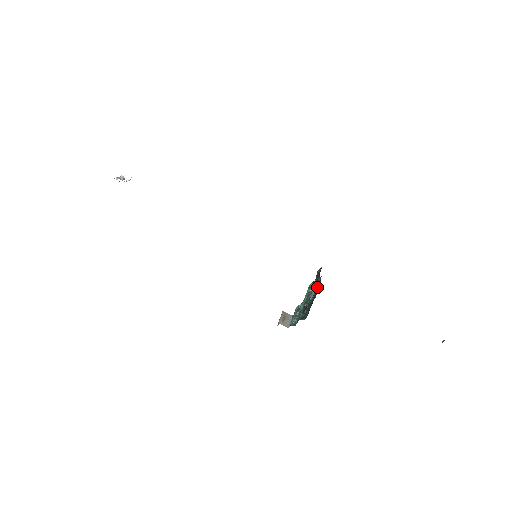
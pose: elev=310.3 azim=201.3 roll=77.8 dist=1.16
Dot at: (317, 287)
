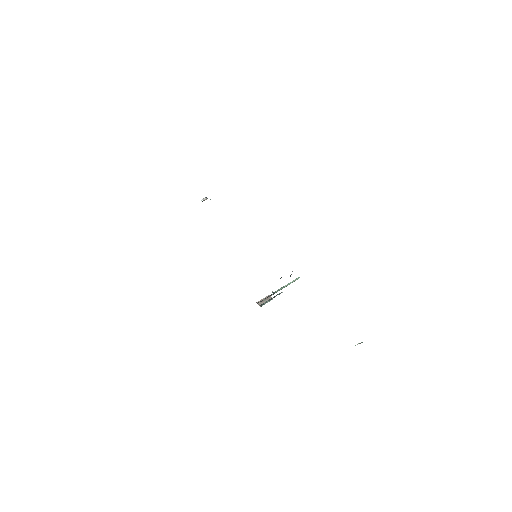
Dot at: occluded
